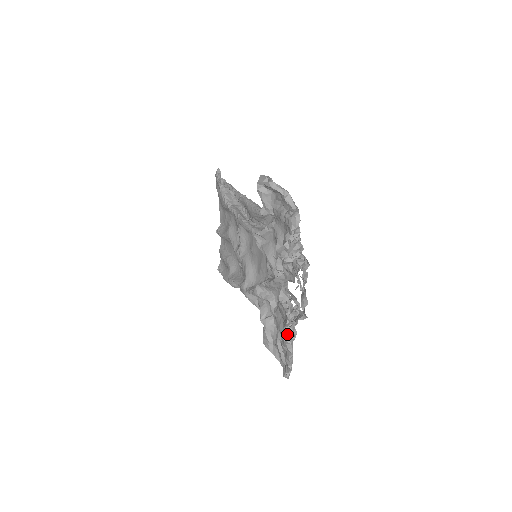
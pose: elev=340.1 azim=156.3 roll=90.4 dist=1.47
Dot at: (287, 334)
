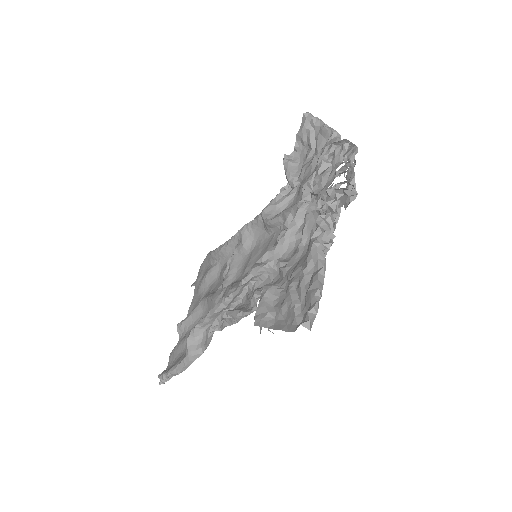
Dot at: (321, 227)
